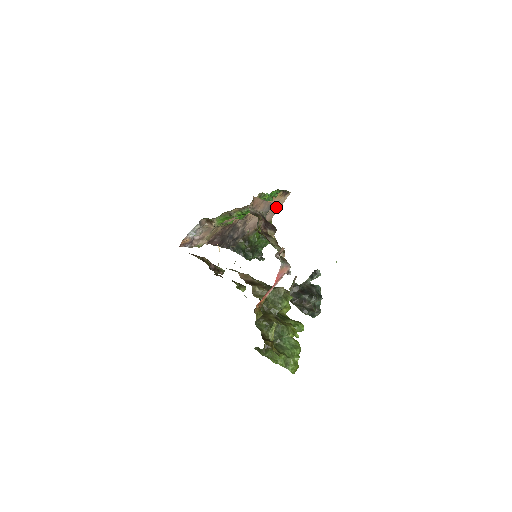
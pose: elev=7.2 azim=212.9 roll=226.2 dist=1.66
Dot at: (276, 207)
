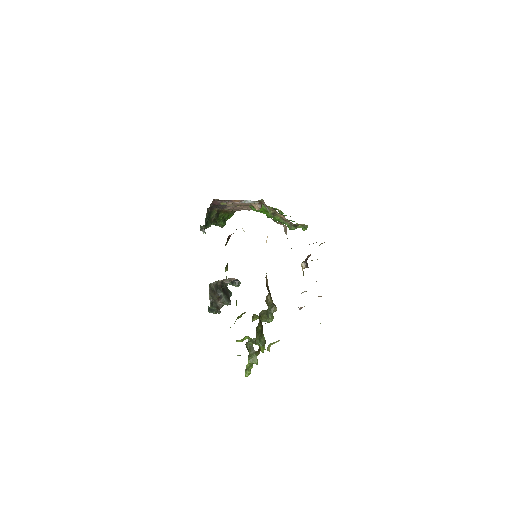
Dot at: (251, 209)
